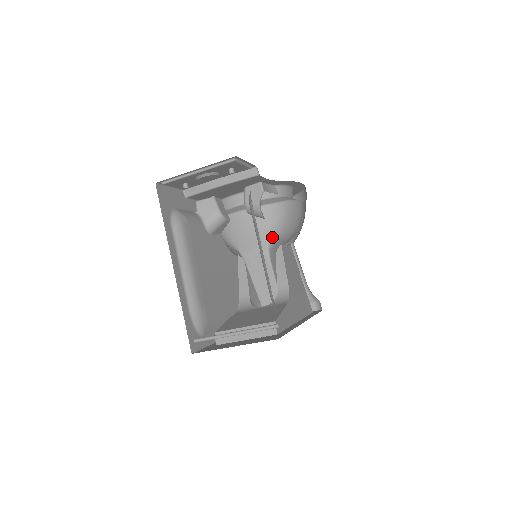
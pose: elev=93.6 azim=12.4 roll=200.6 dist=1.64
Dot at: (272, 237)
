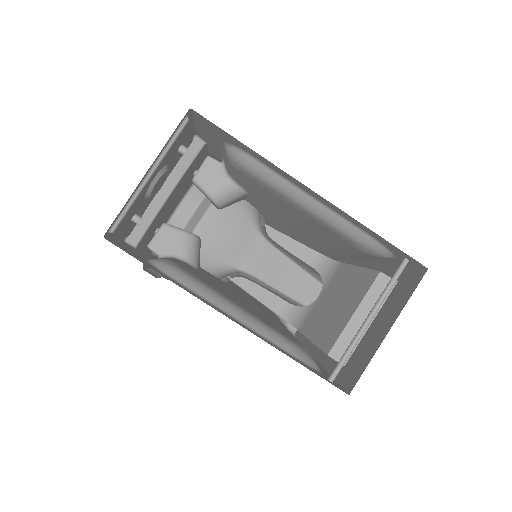
Dot at: (255, 220)
